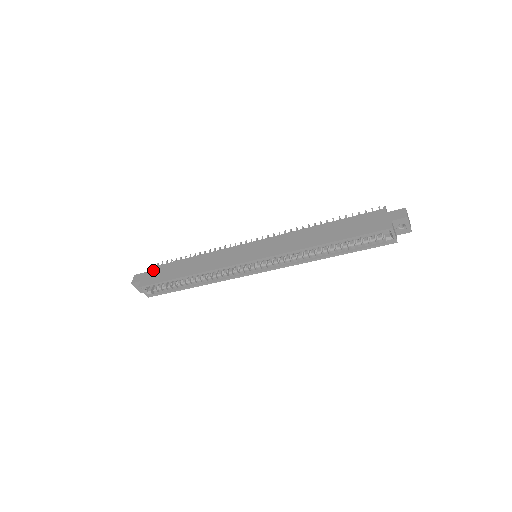
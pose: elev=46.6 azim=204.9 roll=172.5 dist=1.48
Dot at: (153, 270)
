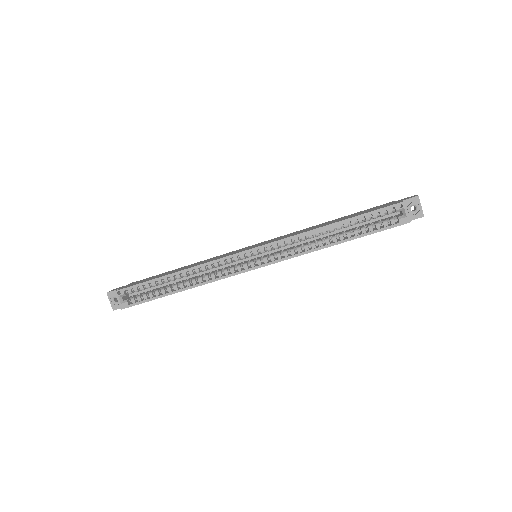
Dot at: (136, 282)
